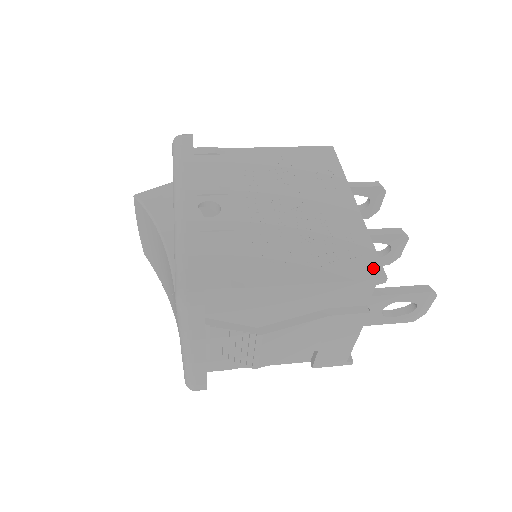
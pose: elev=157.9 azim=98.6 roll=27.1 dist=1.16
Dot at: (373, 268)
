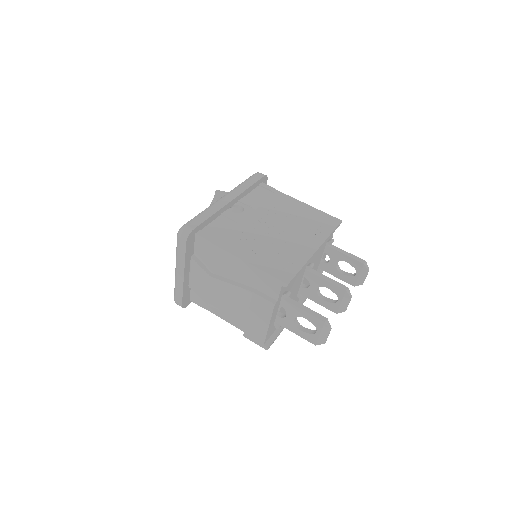
Dot at: (286, 276)
